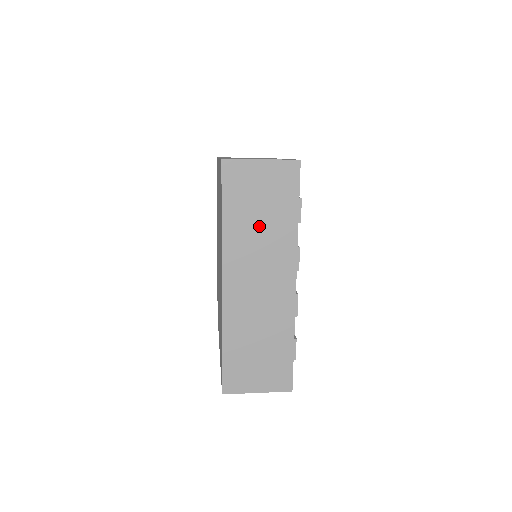
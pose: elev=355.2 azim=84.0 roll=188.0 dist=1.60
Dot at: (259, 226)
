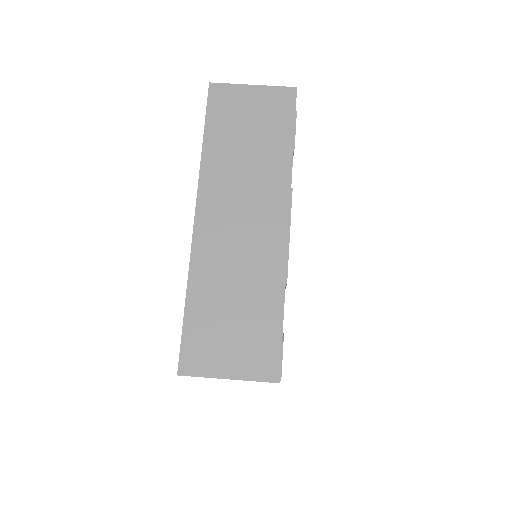
Dot at: occluded
